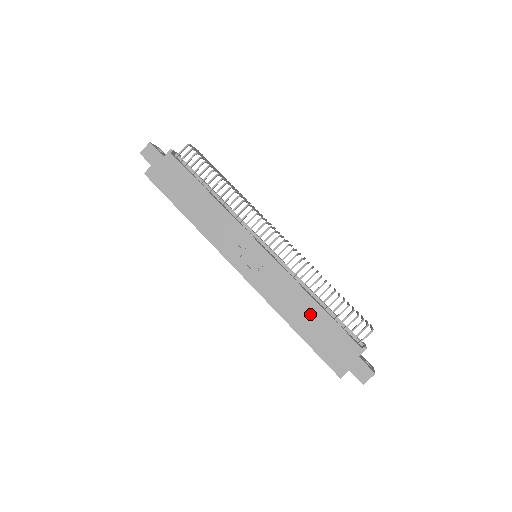
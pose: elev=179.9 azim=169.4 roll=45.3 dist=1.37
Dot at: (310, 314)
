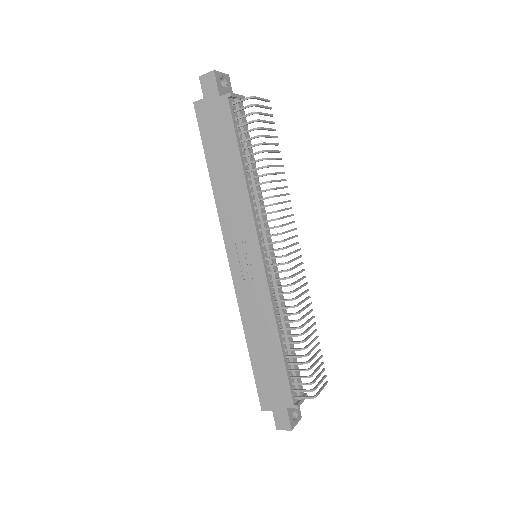
Dot at: (268, 344)
